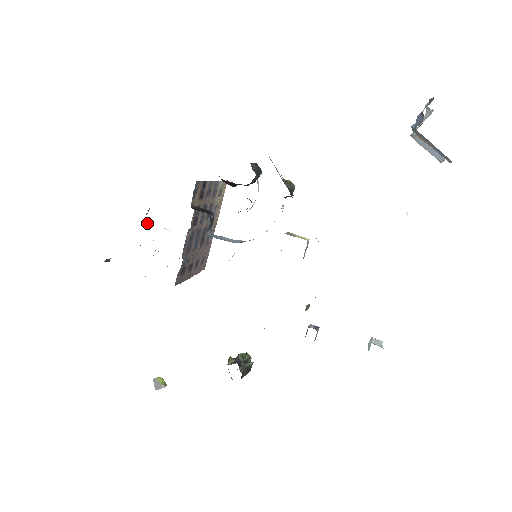
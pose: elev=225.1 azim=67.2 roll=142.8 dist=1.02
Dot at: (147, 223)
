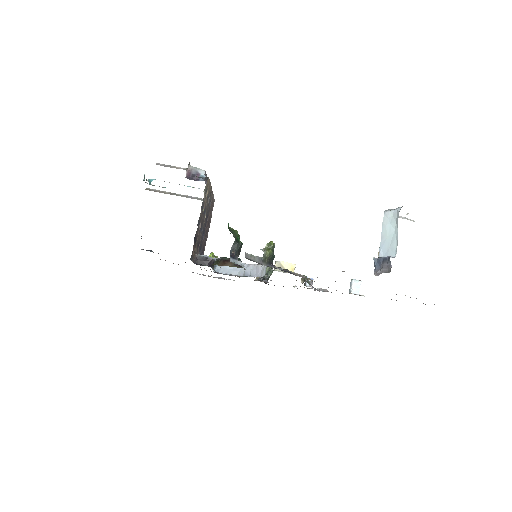
Dot at: (148, 179)
